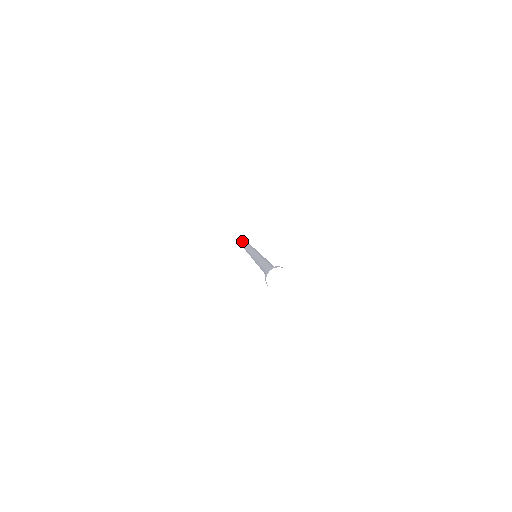
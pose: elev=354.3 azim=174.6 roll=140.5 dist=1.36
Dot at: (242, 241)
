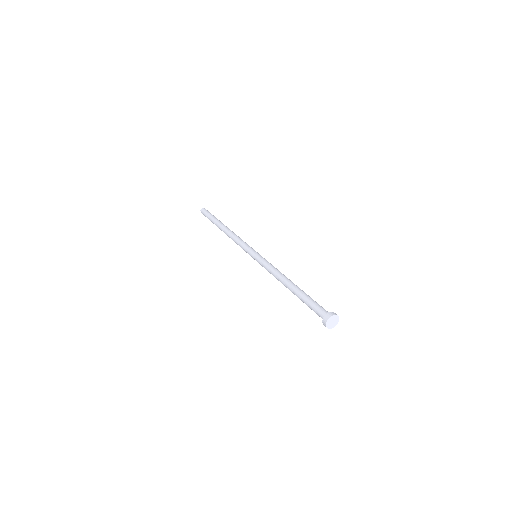
Dot at: (203, 208)
